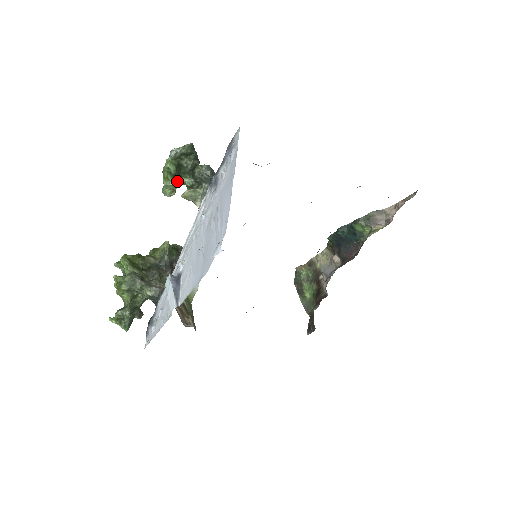
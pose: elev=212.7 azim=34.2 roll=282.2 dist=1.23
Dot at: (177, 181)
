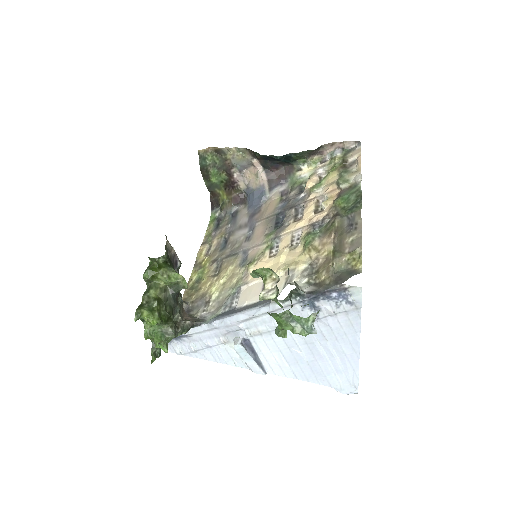
Dot at: occluded
